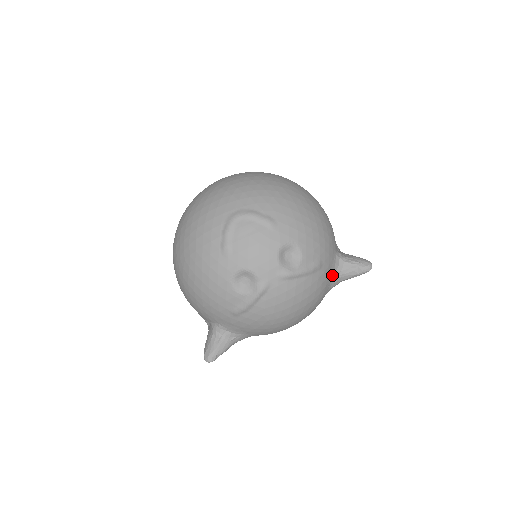
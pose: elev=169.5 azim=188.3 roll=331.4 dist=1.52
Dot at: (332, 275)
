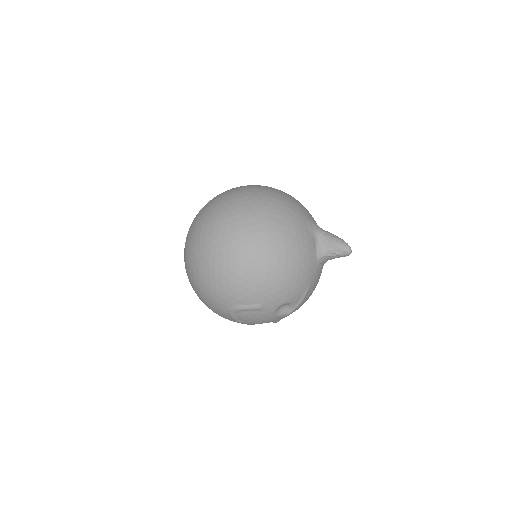
Dot at: (321, 267)
